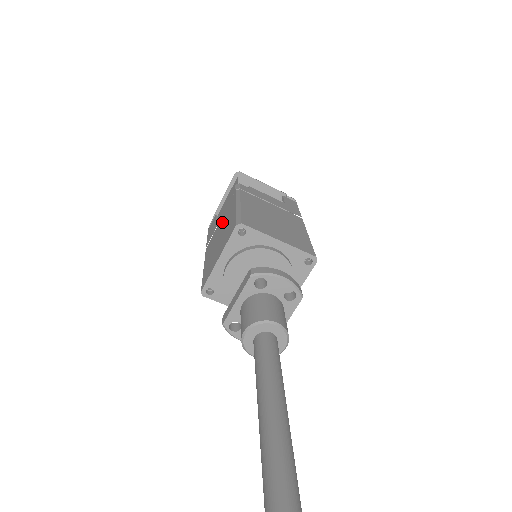
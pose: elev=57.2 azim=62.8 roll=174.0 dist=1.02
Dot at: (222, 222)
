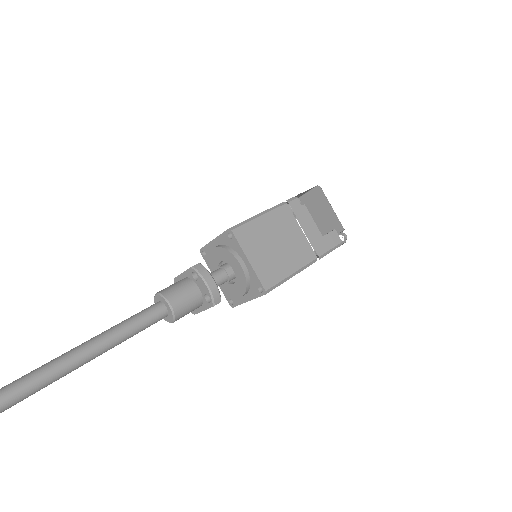
Dot at: occluded
